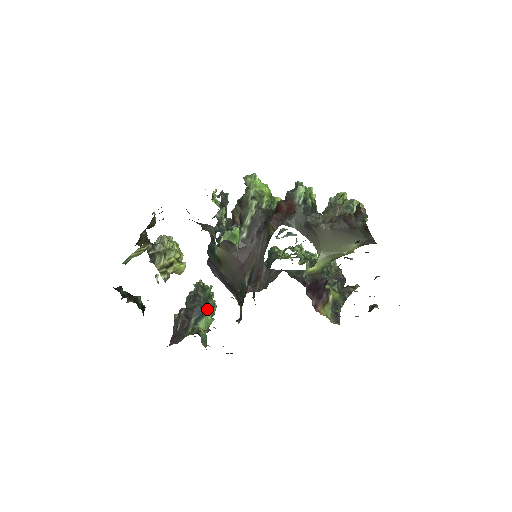
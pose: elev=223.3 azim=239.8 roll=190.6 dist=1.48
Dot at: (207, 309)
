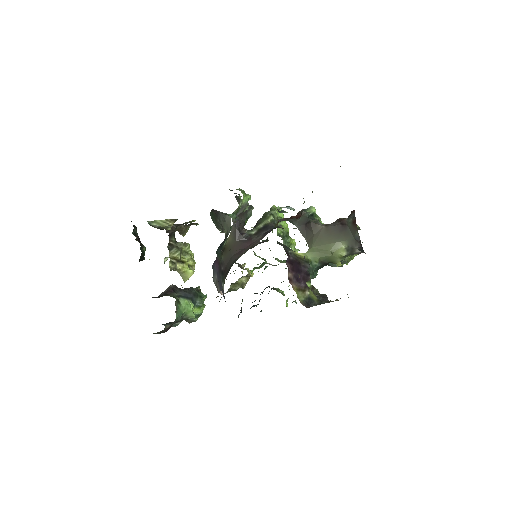
Dot at: (193, 300)
